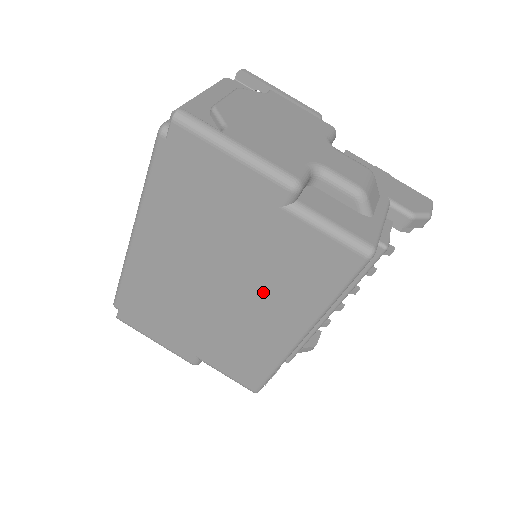
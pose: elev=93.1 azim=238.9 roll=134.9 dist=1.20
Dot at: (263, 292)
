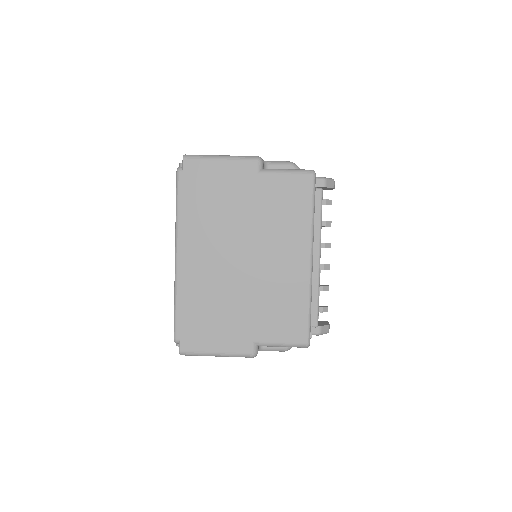
Dot at: (273, 239)
